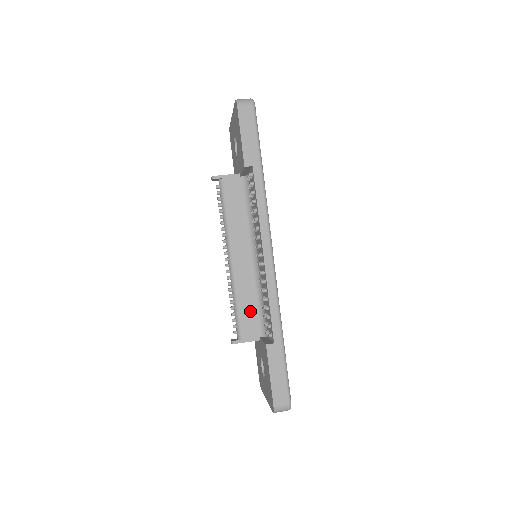
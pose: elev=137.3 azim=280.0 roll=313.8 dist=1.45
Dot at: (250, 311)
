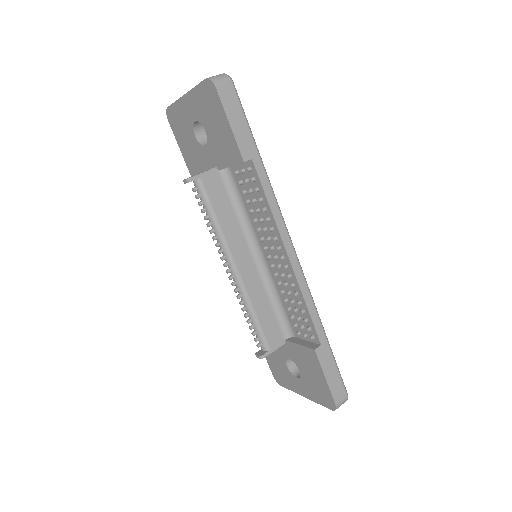
Dot at: (269, 317)
